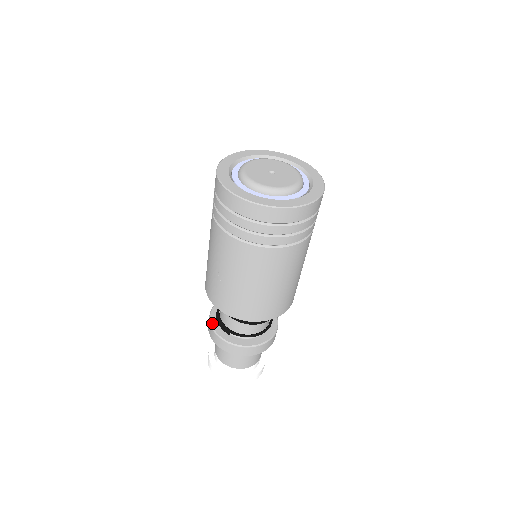
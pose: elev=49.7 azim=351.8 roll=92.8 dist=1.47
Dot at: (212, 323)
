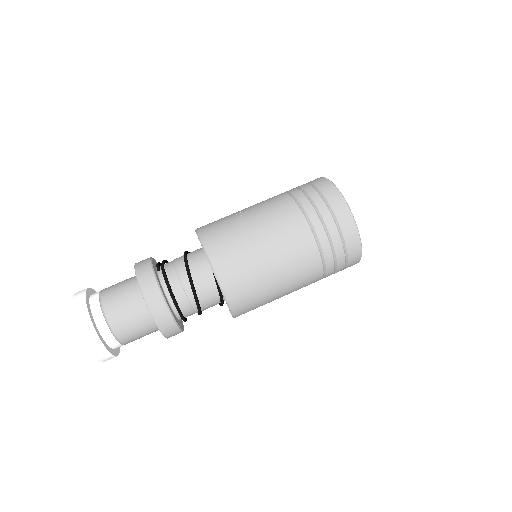
Dot at: occluded
